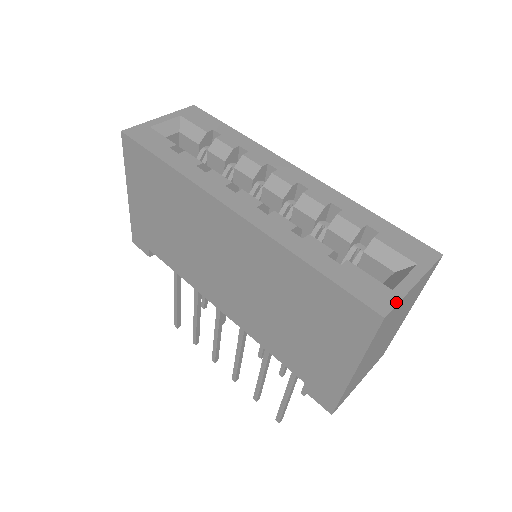
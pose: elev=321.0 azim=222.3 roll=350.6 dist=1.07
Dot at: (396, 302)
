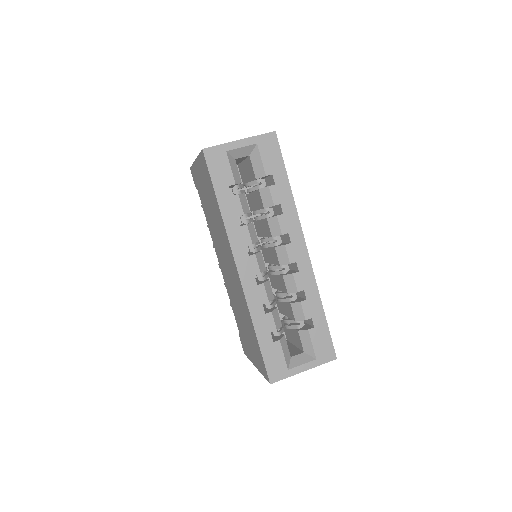
Dot at: (284, 378)
